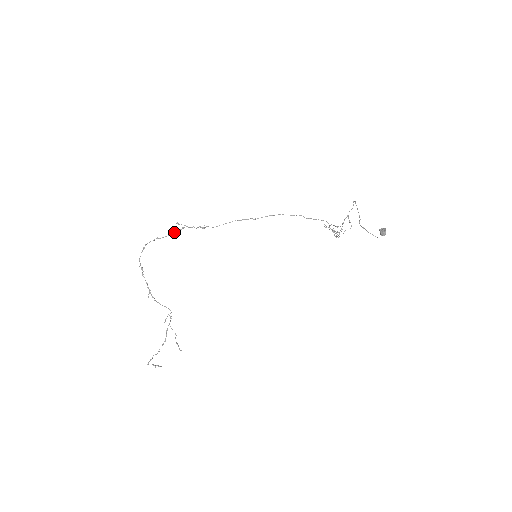
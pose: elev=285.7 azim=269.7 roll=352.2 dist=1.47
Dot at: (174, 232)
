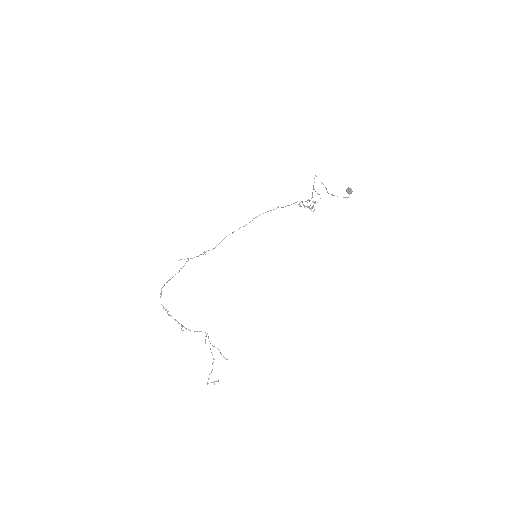
Dot at: (181, 268)
